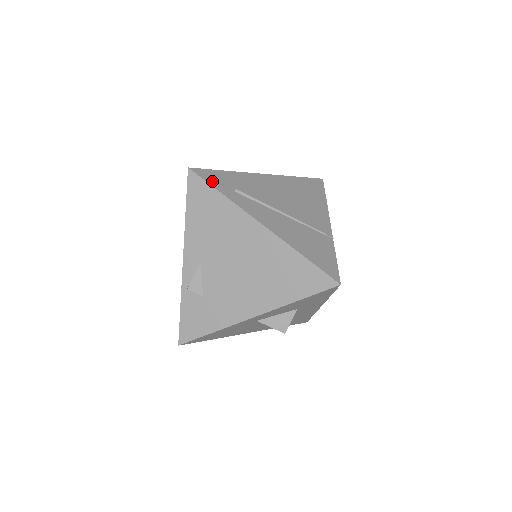
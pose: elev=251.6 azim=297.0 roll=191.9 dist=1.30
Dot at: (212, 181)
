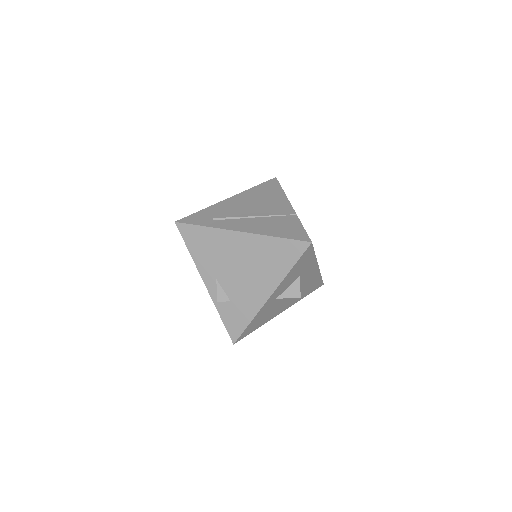
Dot at: (195, 222)
